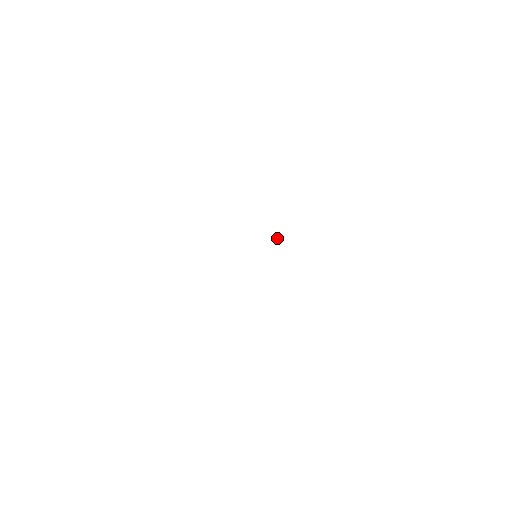
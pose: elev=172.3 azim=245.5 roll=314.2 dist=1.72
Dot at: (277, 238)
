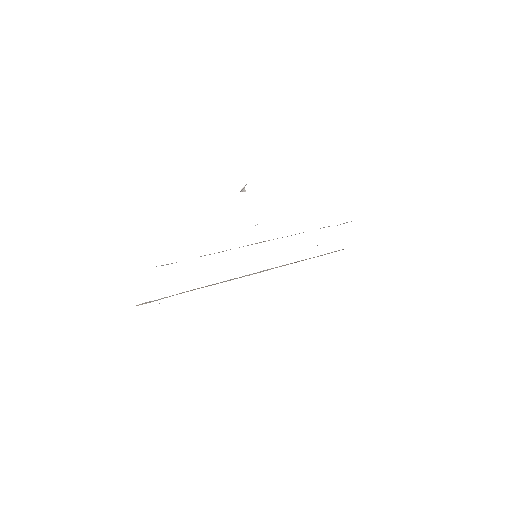
Dot at: (241, 191)
